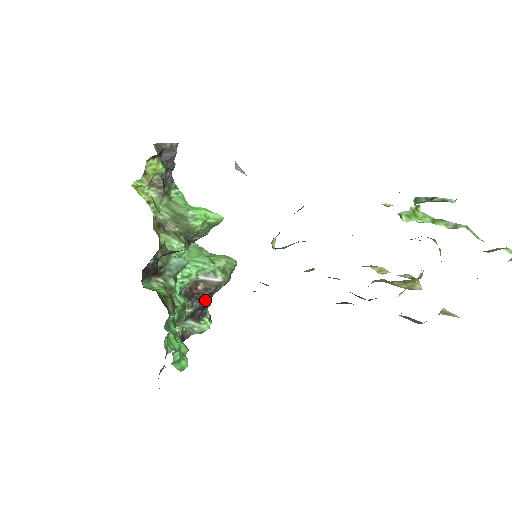
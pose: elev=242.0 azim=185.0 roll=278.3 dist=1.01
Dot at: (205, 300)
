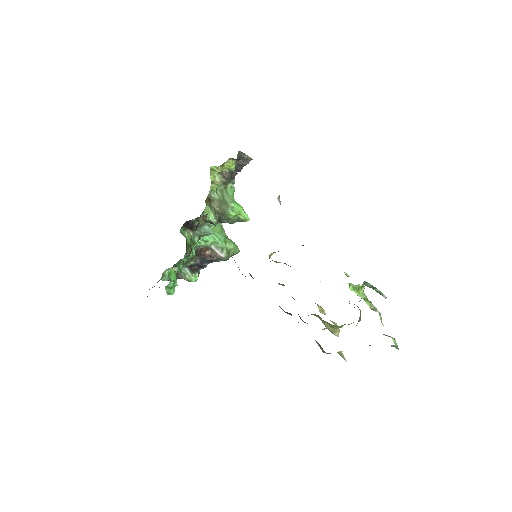
Dot at: (205, 262)
